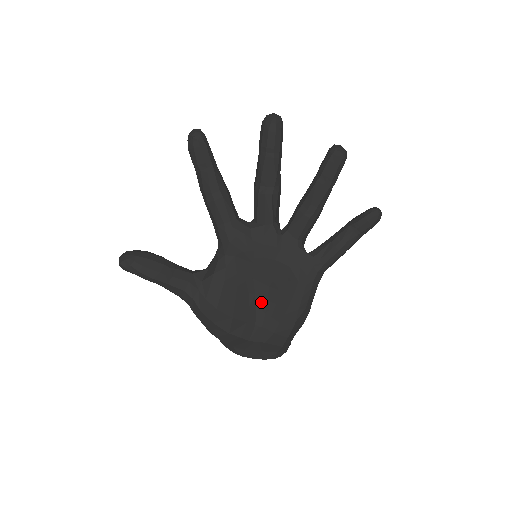
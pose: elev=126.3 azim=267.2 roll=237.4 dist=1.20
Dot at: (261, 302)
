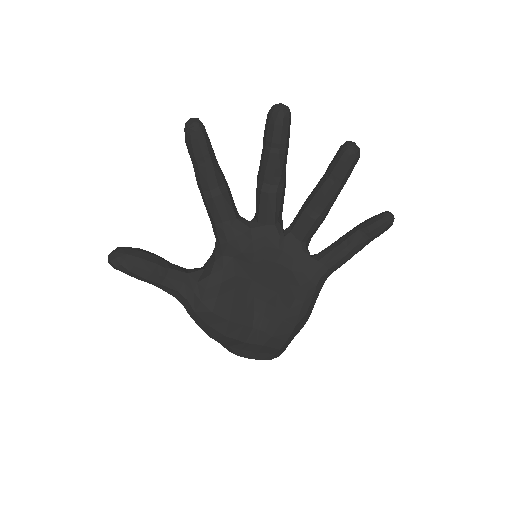
Dot at: (260, 304)
